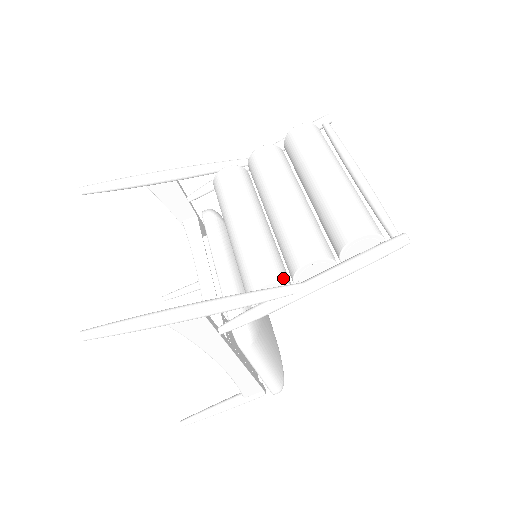
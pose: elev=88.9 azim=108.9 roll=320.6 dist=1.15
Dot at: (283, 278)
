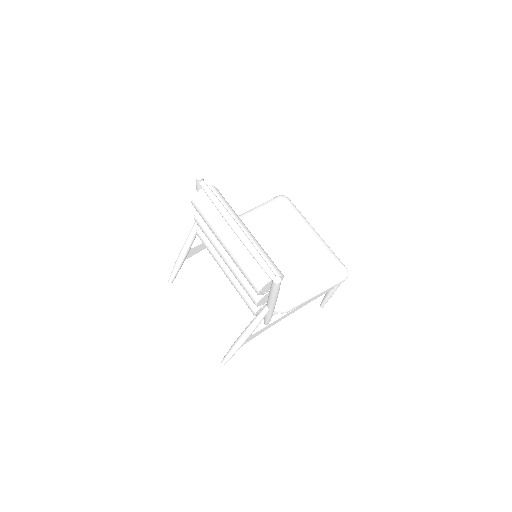
Dot at: occluded
